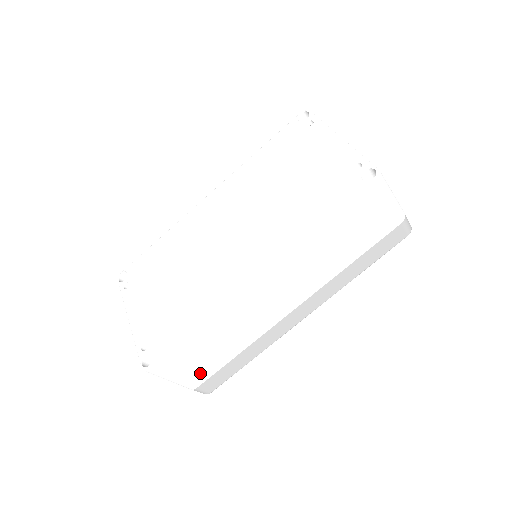
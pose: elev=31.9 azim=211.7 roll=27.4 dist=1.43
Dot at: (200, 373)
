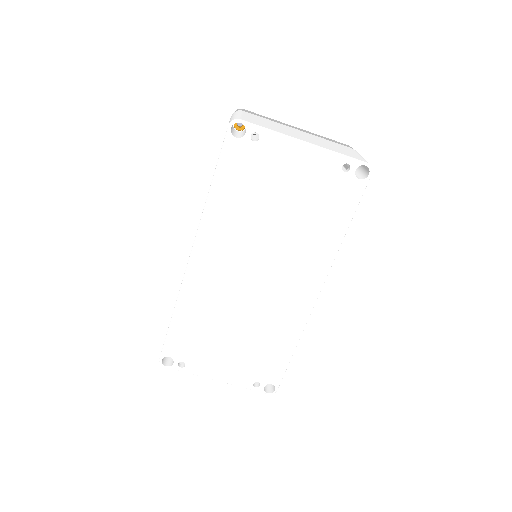
Dot at: occluded
